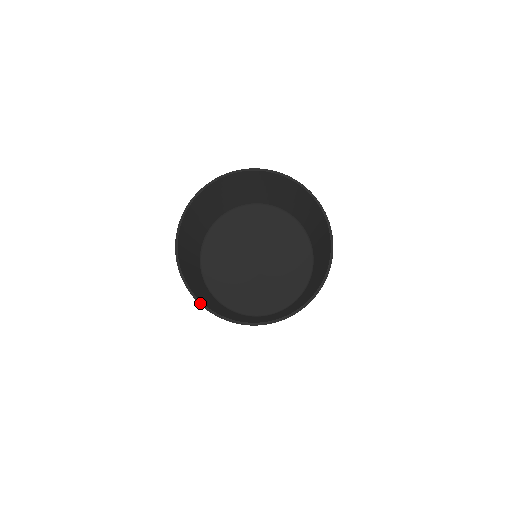
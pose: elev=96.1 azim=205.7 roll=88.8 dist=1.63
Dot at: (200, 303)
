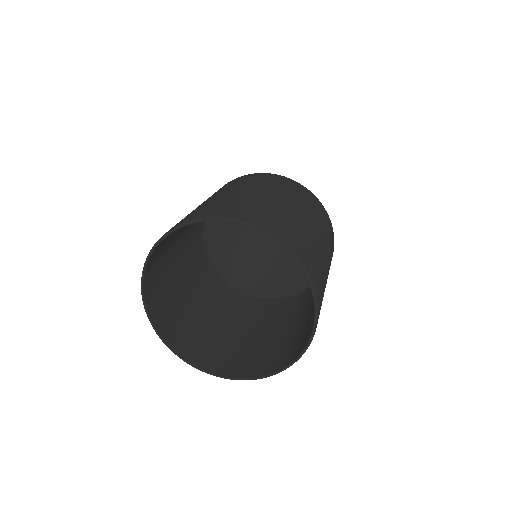
Dot at: occluded
